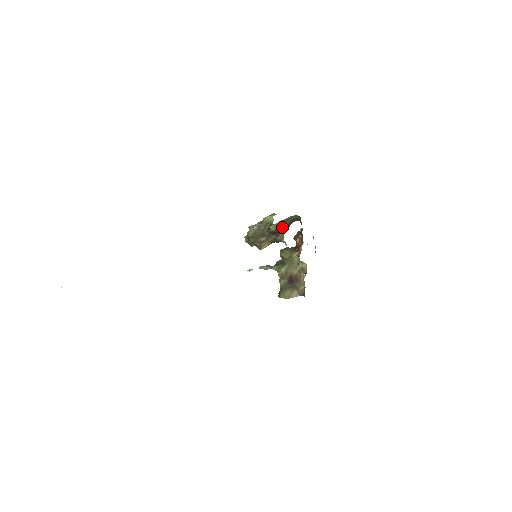
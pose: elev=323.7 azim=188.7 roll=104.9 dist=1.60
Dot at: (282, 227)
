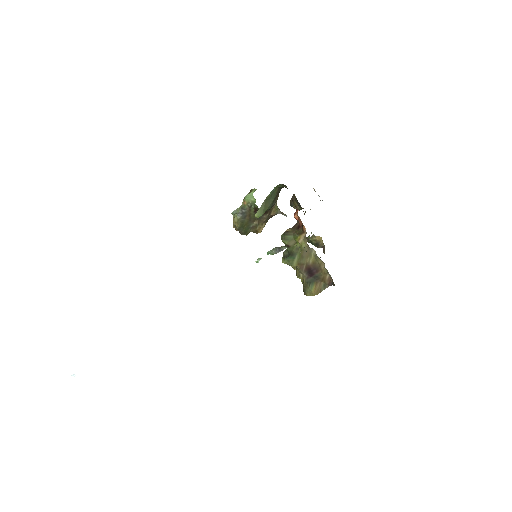
Dot at: (270, 205)
